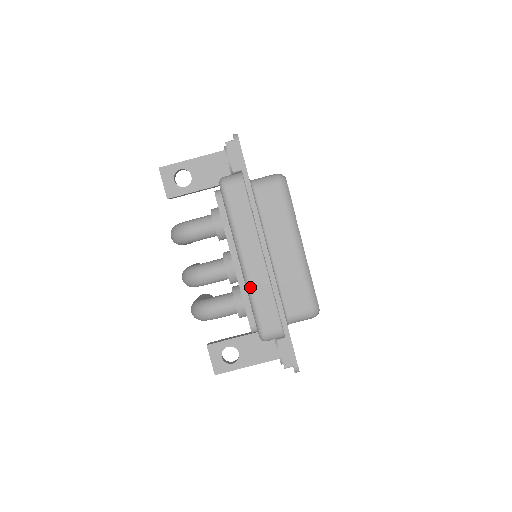
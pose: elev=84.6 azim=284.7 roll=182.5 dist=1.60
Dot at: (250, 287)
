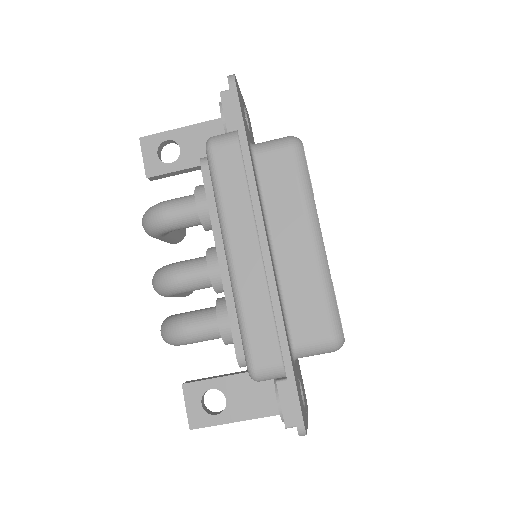
Dot at: (238, 294)
